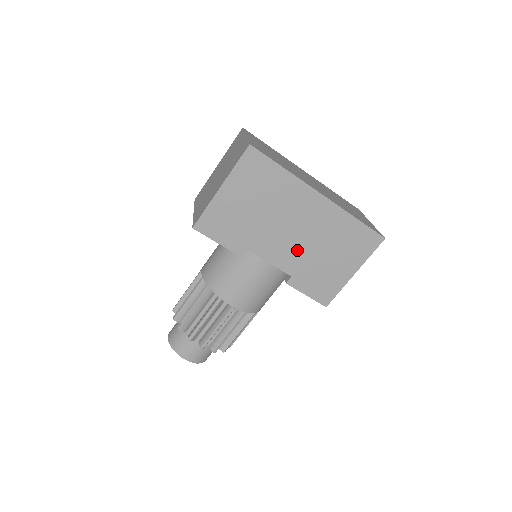
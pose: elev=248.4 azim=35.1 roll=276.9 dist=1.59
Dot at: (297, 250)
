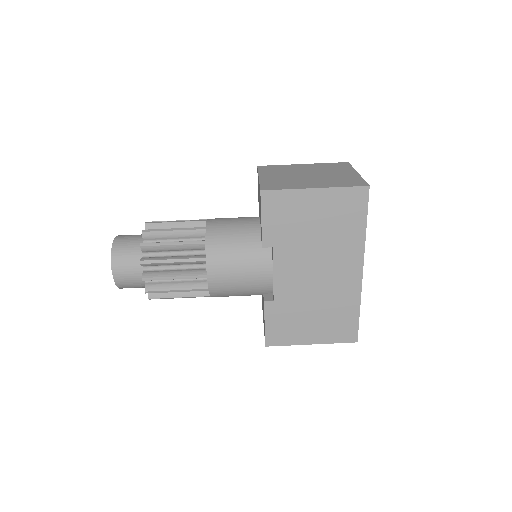
Dot at: (301, 288)
